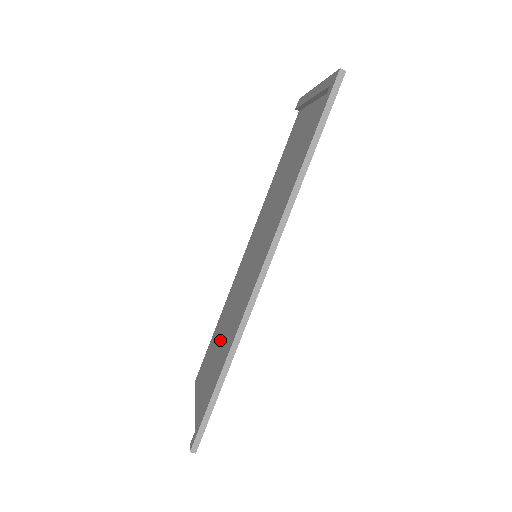
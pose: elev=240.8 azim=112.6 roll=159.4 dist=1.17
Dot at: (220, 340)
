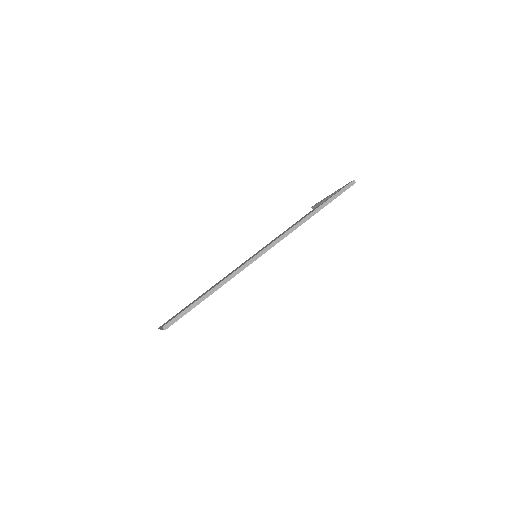
Dot at: occluded
